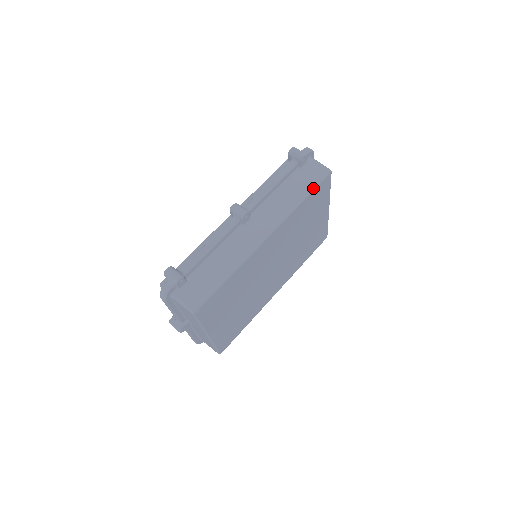
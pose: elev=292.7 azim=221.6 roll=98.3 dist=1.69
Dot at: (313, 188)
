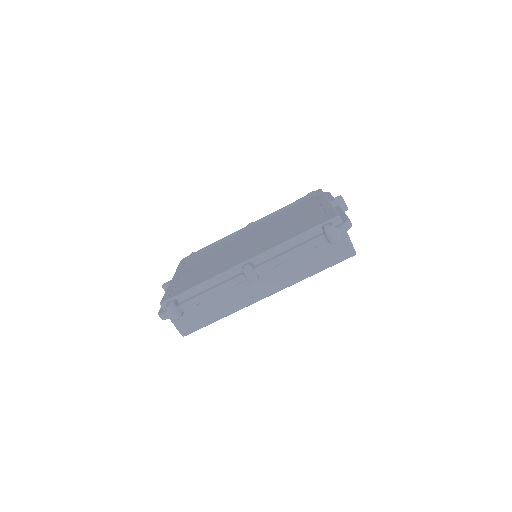
Dot at: occluded
